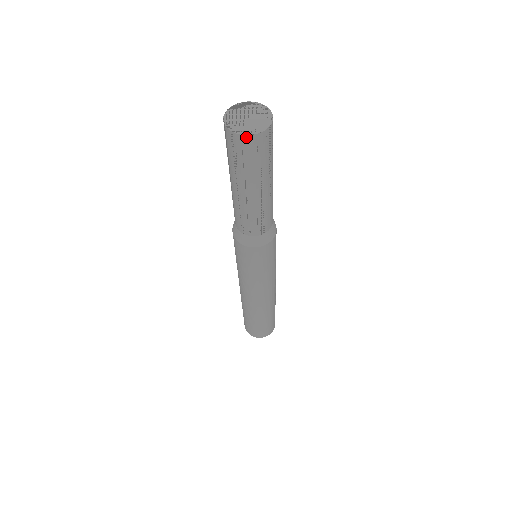
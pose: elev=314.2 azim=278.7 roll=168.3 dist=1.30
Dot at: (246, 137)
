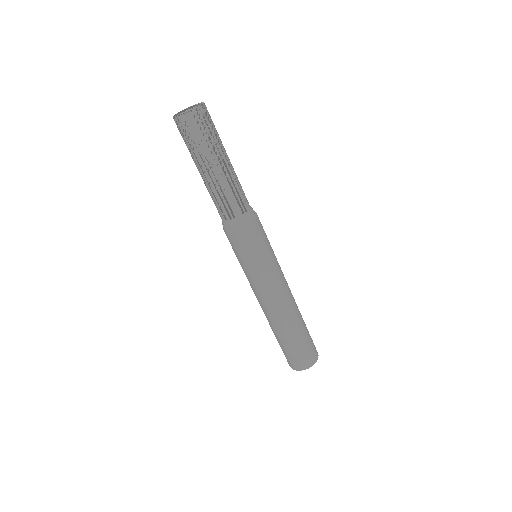
Dot at: (179, 118)
